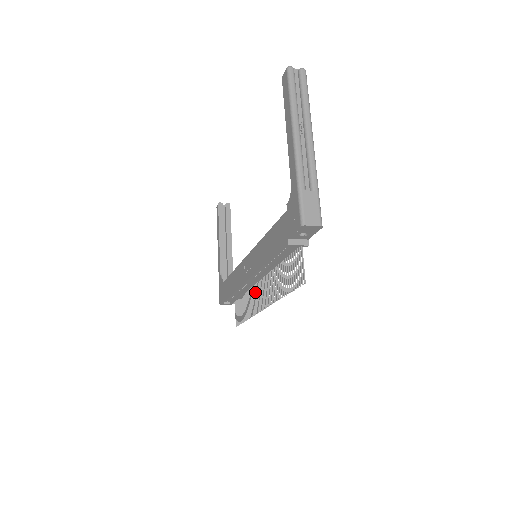
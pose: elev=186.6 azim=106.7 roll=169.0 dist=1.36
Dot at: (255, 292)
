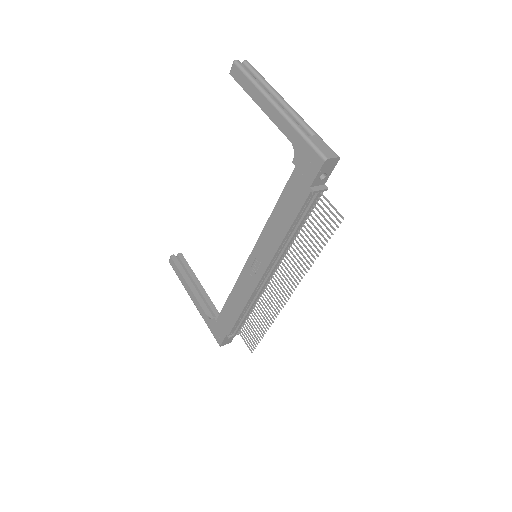
Dot at: (269, 292)
